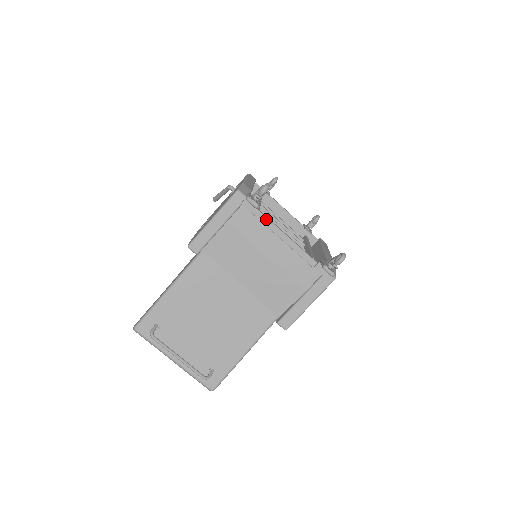
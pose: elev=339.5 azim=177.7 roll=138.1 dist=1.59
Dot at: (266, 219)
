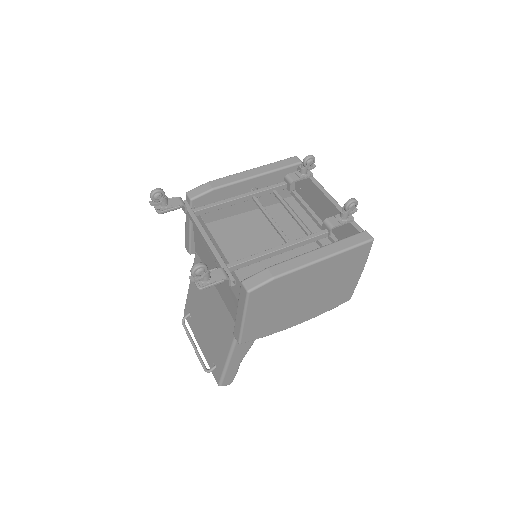
Dot at: (193, 221)
